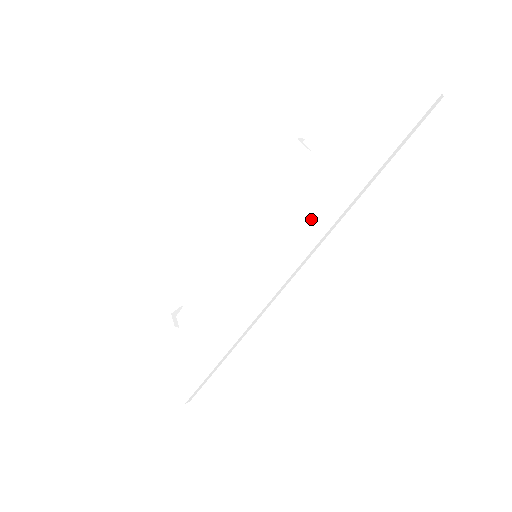
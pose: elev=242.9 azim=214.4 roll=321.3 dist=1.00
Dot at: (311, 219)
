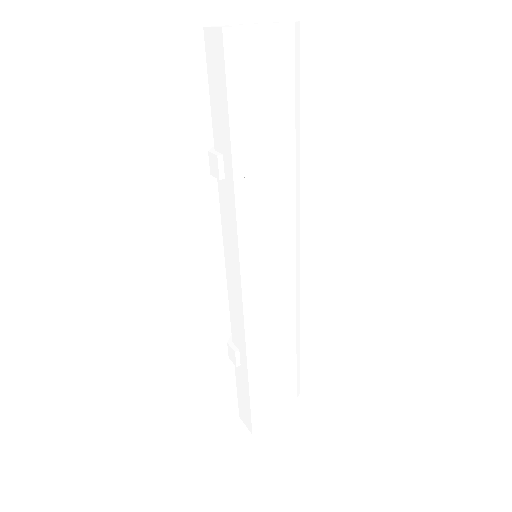
Dot at: (277, 196)
